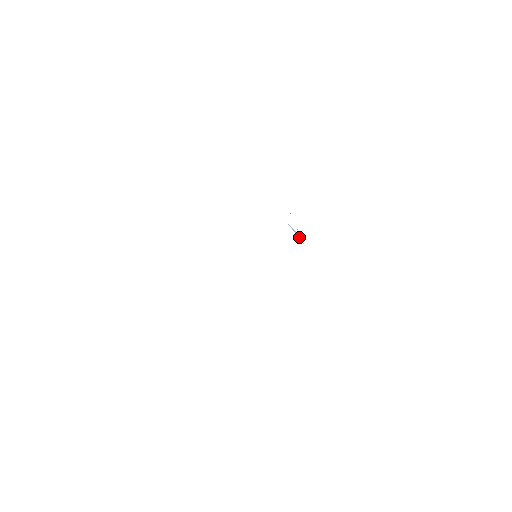
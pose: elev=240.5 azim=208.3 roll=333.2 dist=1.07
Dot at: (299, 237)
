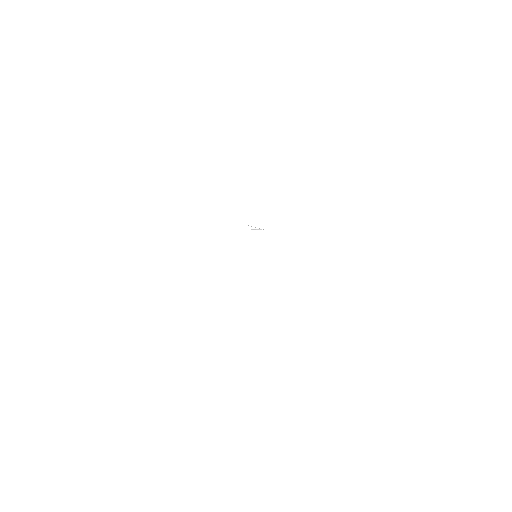
Dot at: (259, 229)
